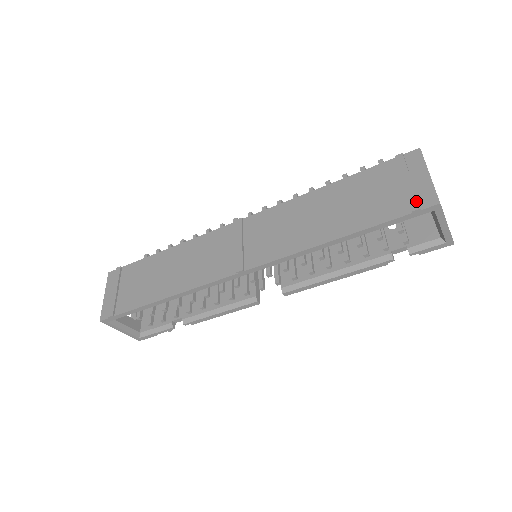
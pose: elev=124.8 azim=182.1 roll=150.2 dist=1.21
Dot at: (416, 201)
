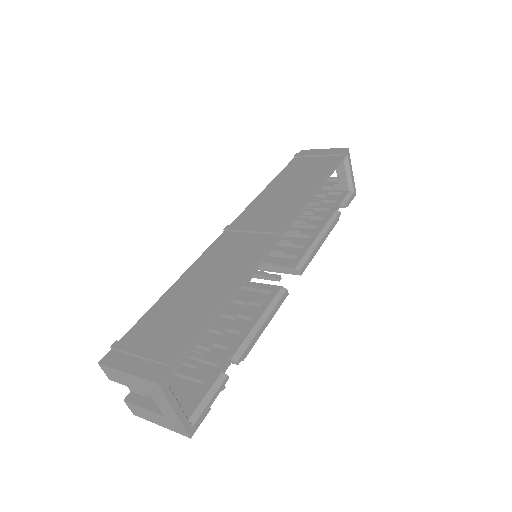
Dot at: (337, 152)
